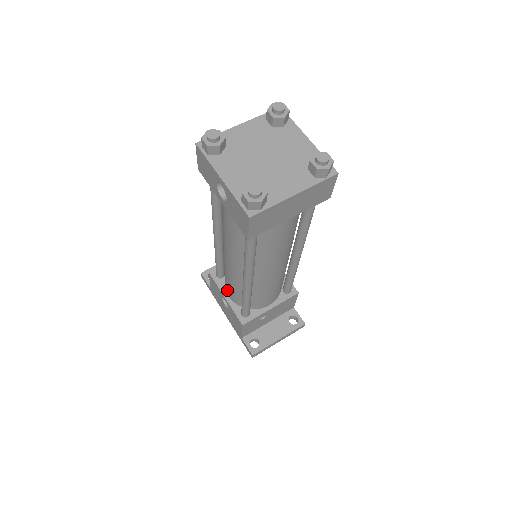
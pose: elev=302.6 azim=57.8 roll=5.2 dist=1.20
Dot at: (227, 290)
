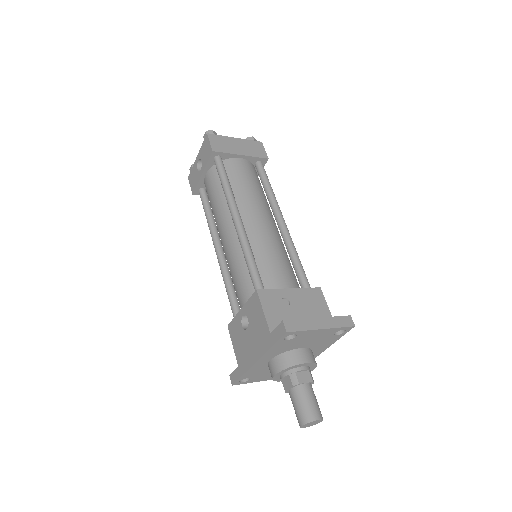
Dot at: (241, 301)
